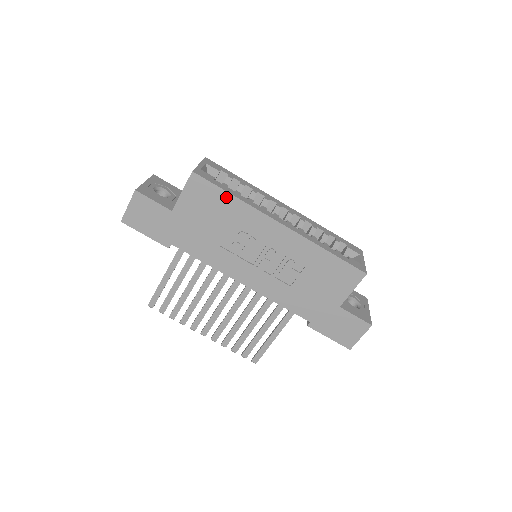
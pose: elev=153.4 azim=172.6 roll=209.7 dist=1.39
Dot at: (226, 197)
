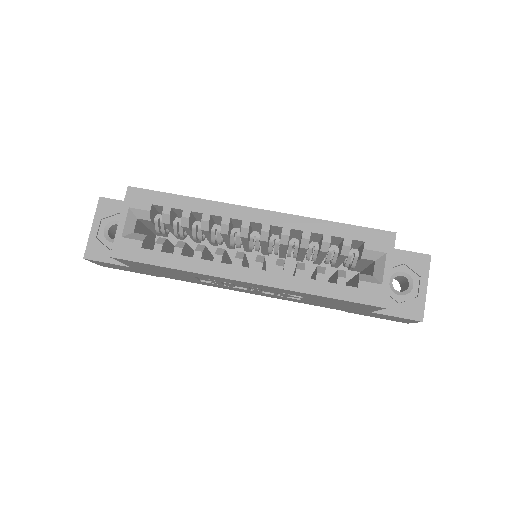
Dot at: (164, 268)
